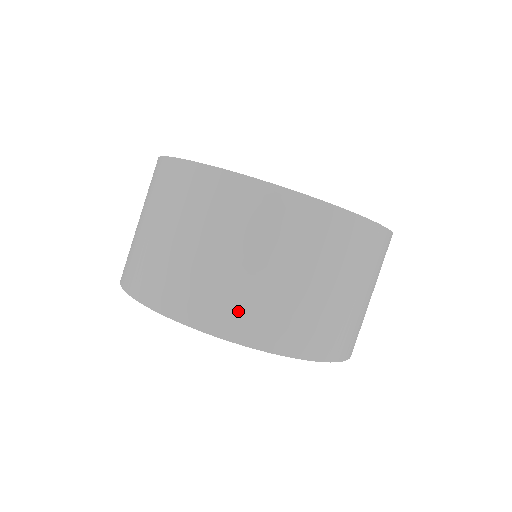
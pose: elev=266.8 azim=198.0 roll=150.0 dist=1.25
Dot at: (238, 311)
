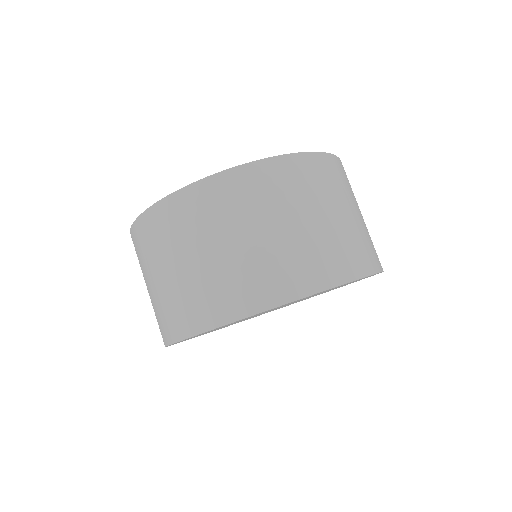
Dot at: (209, 300)
